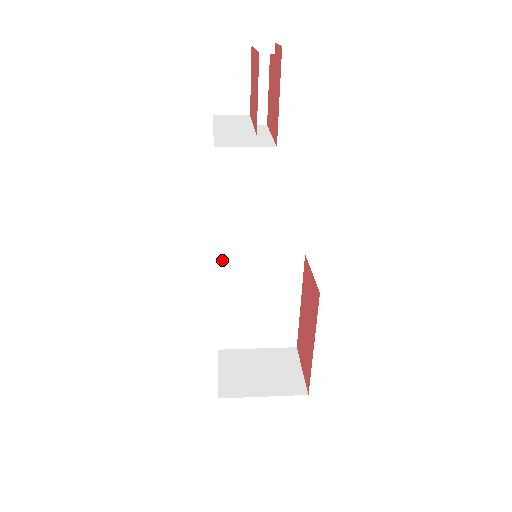
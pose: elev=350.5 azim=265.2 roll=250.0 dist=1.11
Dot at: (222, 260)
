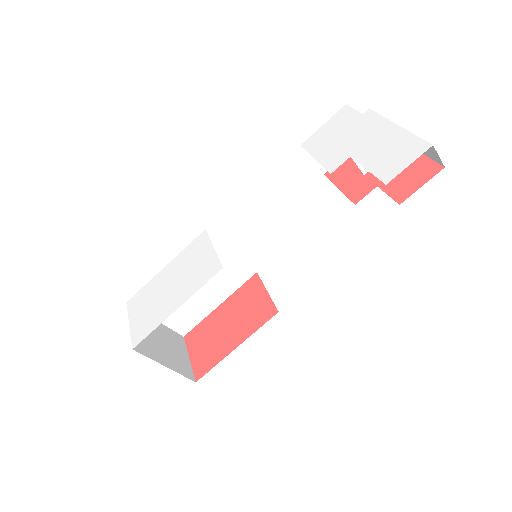
Dot at: occluded
